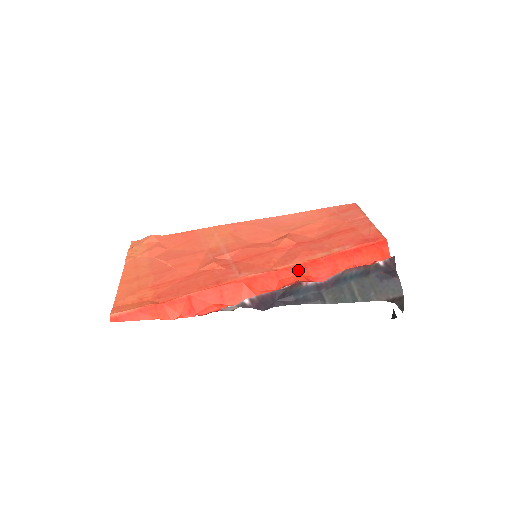
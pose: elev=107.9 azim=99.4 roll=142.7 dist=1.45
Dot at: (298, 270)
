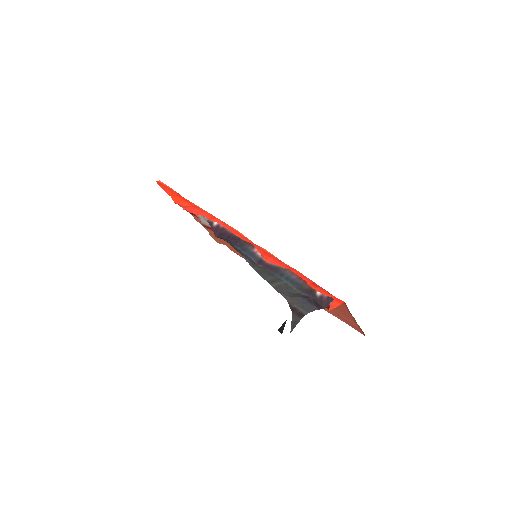
Dot at: (264, 253)
